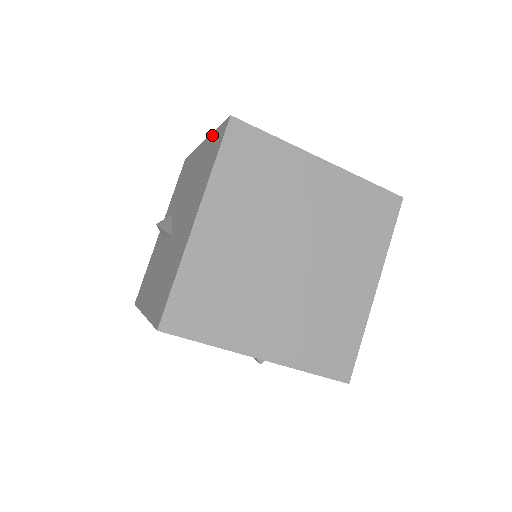
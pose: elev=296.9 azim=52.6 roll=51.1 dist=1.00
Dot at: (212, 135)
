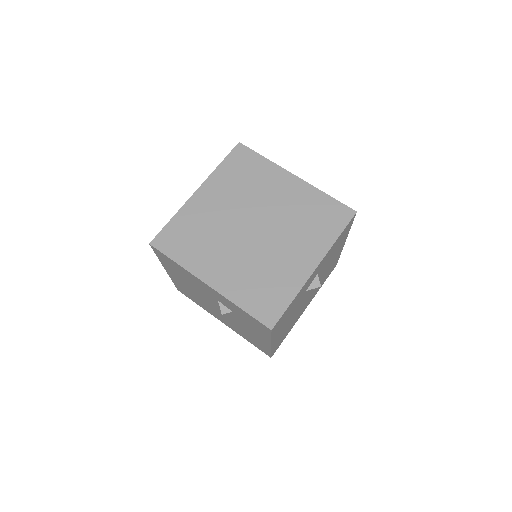
Dot at: occluded
